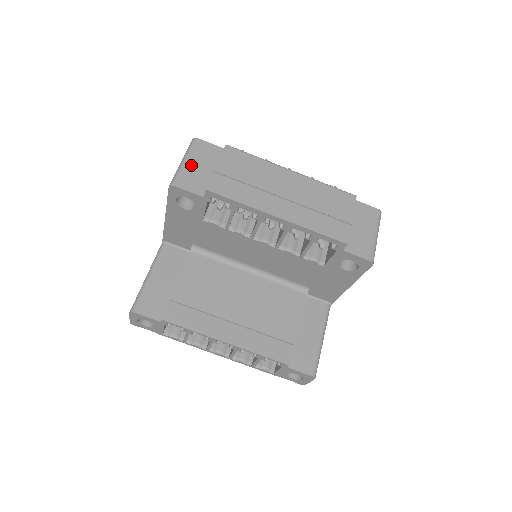
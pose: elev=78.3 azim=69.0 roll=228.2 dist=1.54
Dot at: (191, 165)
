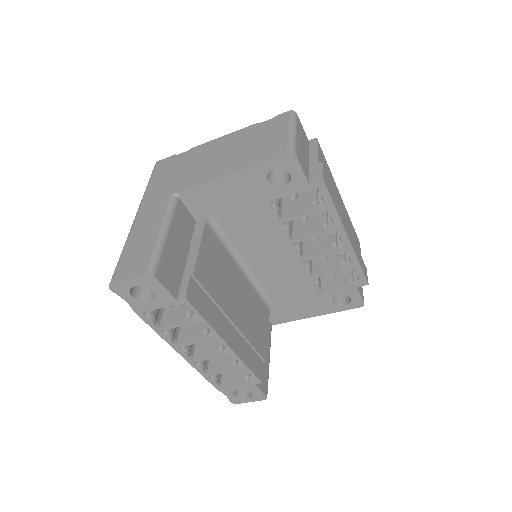
Dot at: (299, 141)
